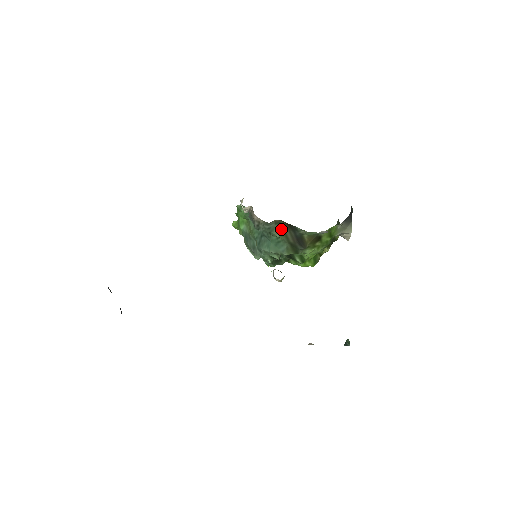
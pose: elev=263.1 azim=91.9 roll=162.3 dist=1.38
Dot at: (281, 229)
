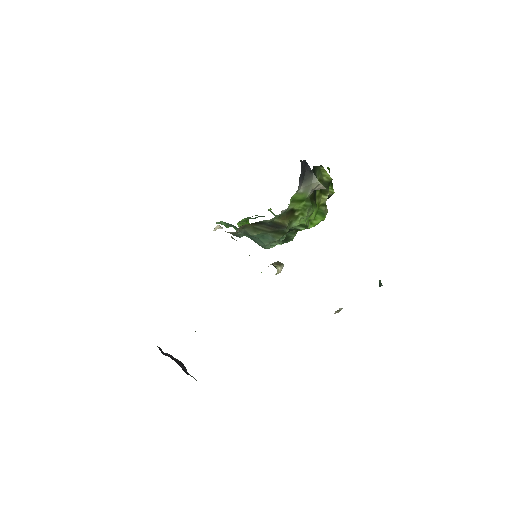
Dot at: (252, 229)
